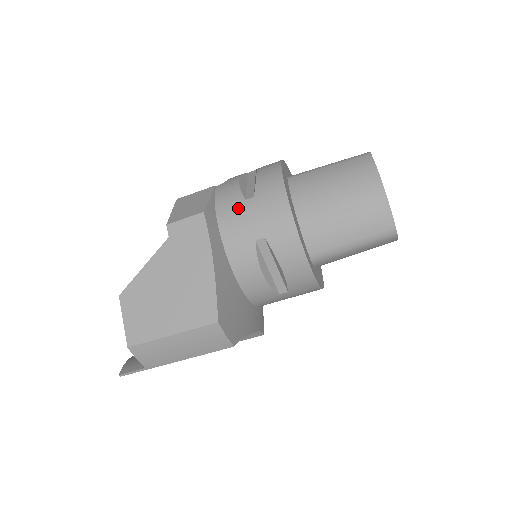
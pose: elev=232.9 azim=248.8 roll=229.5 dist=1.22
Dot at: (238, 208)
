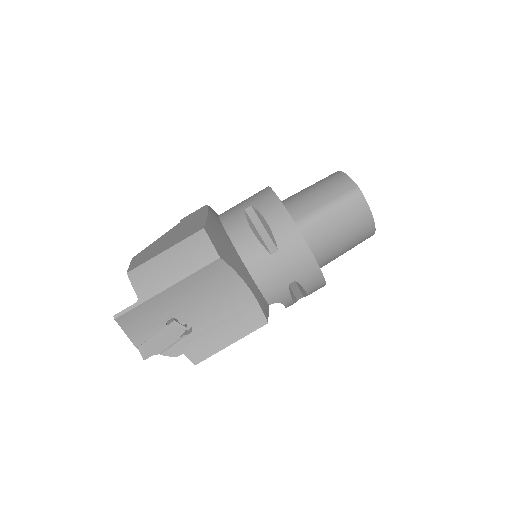
Dot at: (234, 206)
